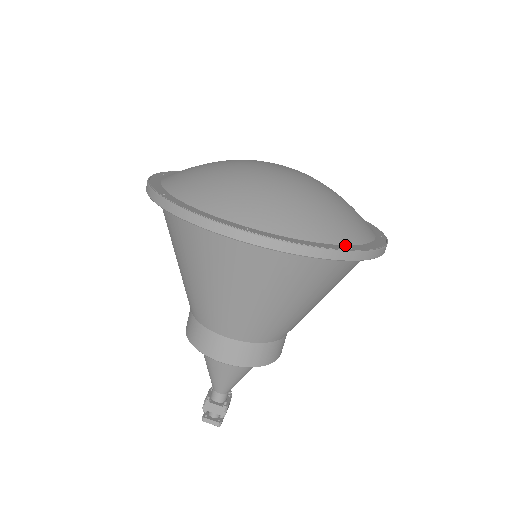
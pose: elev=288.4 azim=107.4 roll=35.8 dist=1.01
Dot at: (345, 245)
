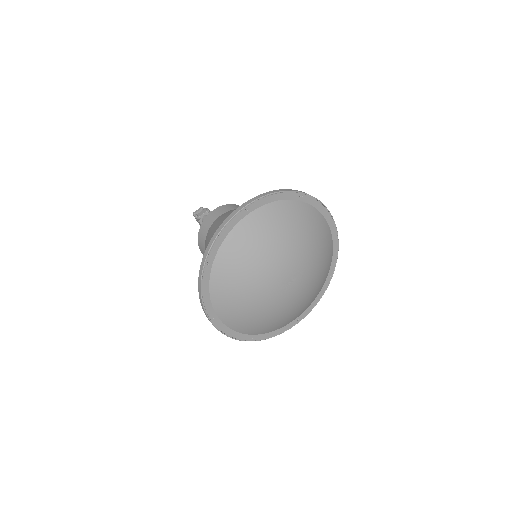
Dot at: (254, 335)
